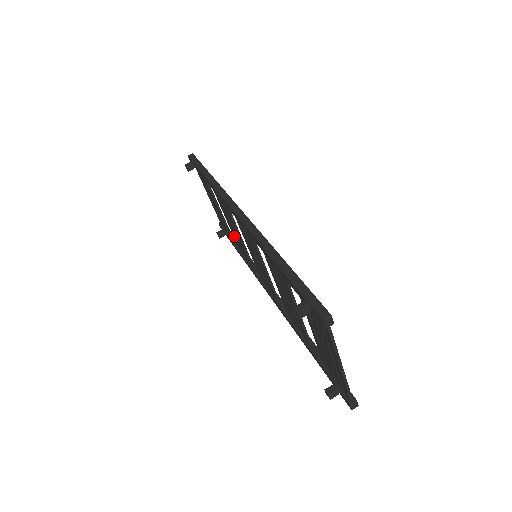
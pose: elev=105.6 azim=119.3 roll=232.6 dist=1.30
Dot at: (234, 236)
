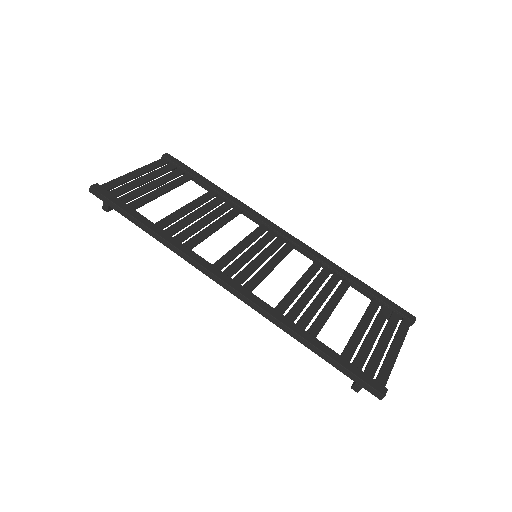
Dot at: (203, 203)
